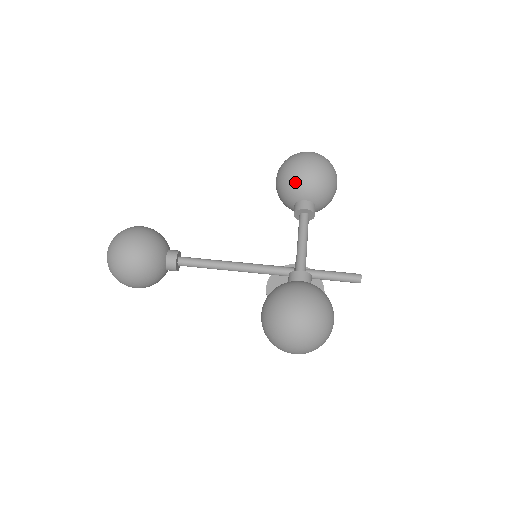
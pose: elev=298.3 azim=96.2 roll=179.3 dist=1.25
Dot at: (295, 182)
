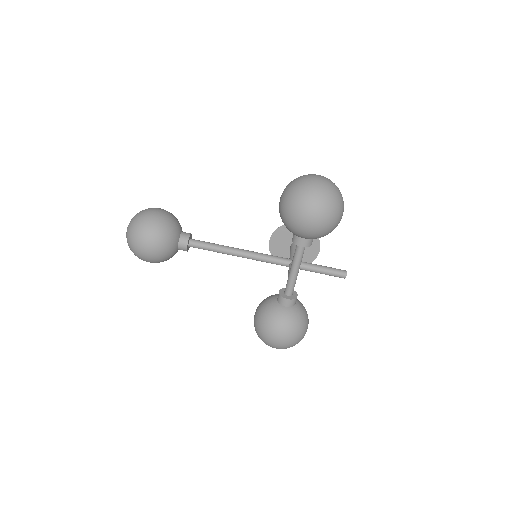
Dot at: (294, 231)
